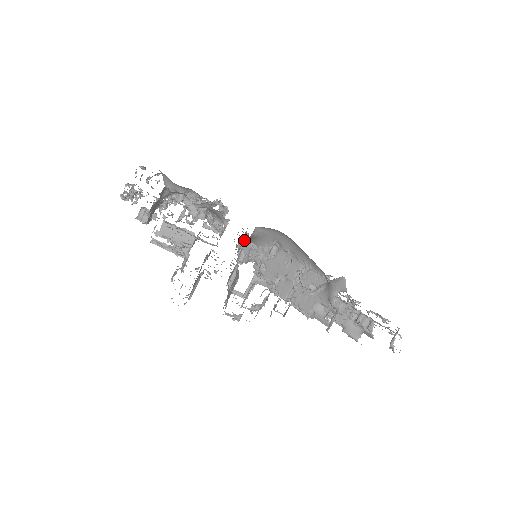
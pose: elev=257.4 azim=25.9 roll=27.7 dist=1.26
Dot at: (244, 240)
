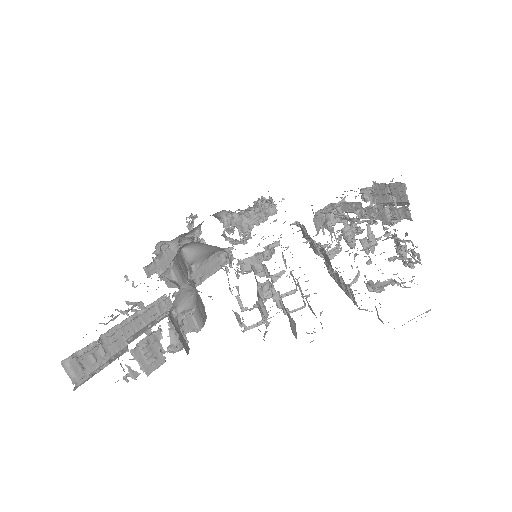
Dot at: (194, 263)
